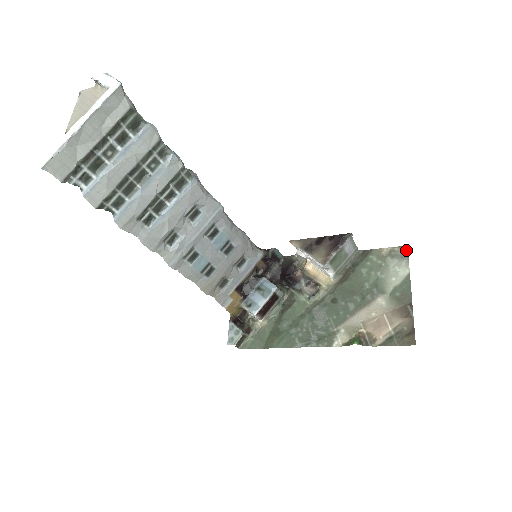
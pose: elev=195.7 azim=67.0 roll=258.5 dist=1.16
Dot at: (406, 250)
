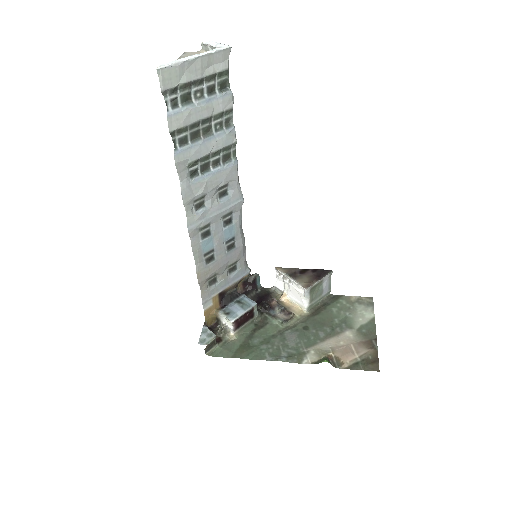
Dot at: (372, 300)
